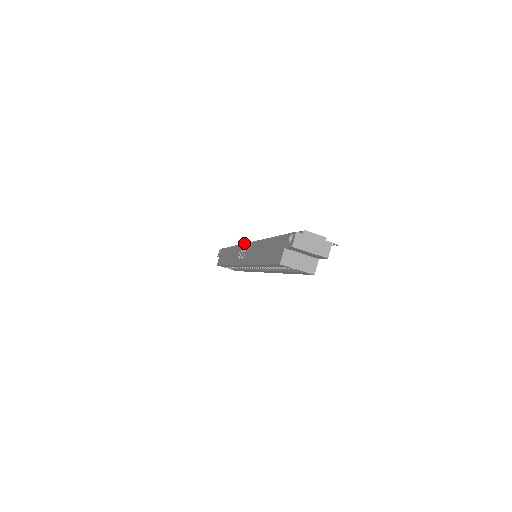
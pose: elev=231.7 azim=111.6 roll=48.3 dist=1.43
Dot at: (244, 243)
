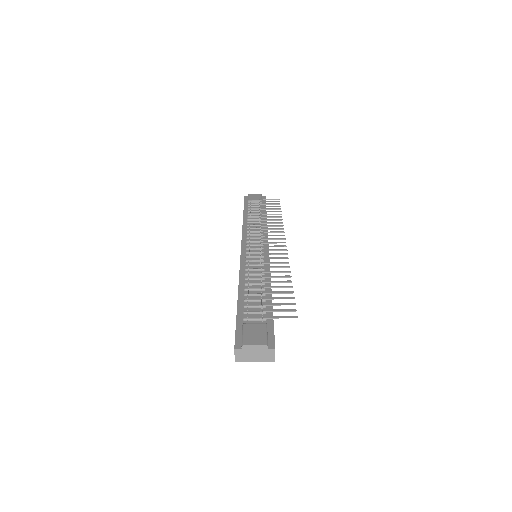
Dot at: occluded
